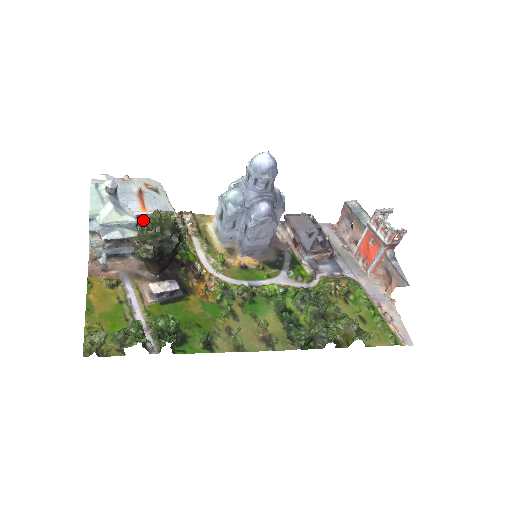
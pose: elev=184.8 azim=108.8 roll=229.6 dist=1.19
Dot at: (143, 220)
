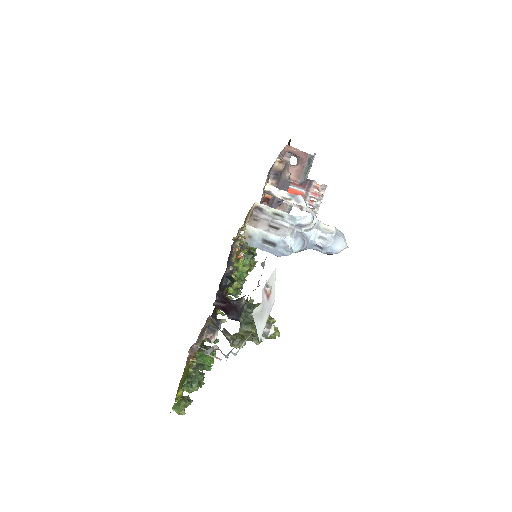
Dot at: occluded
